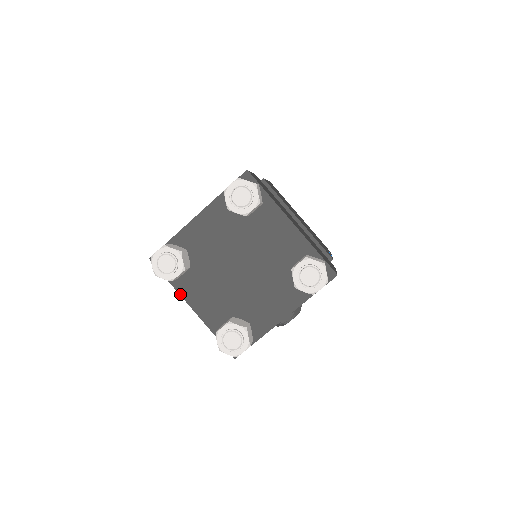
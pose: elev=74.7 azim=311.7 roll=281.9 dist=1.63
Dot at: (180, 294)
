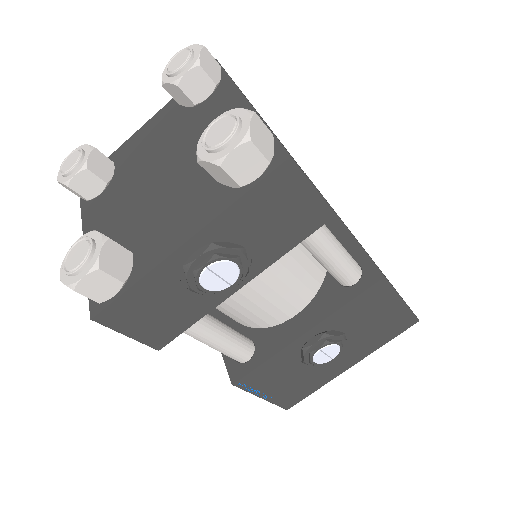
Dot at: (83, 222)
